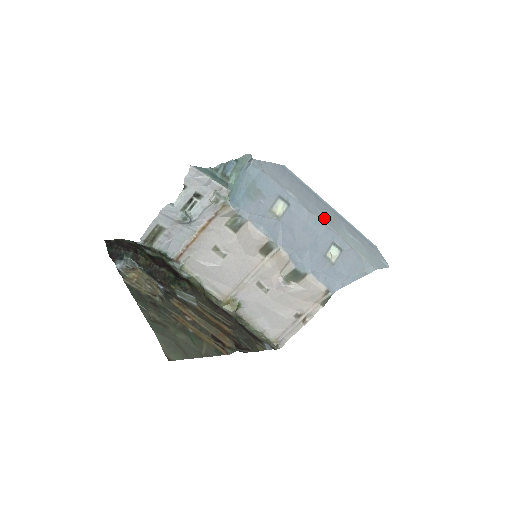
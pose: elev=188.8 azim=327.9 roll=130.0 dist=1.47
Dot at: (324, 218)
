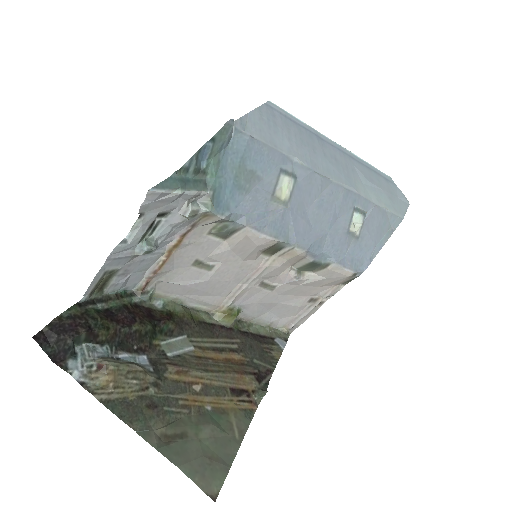
Dot at: (339, 175)
